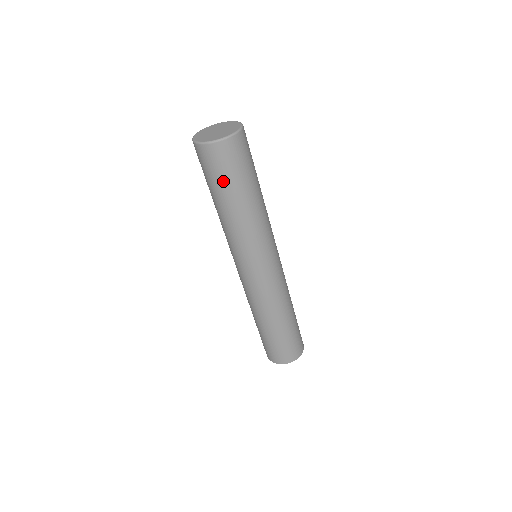
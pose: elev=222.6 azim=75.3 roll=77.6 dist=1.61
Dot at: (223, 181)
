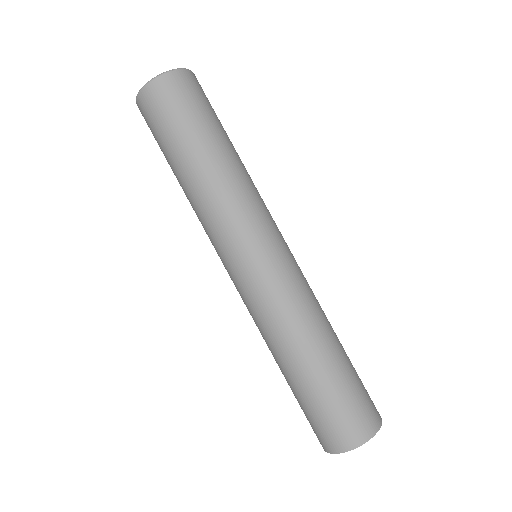
Dot at: (162, 140)
